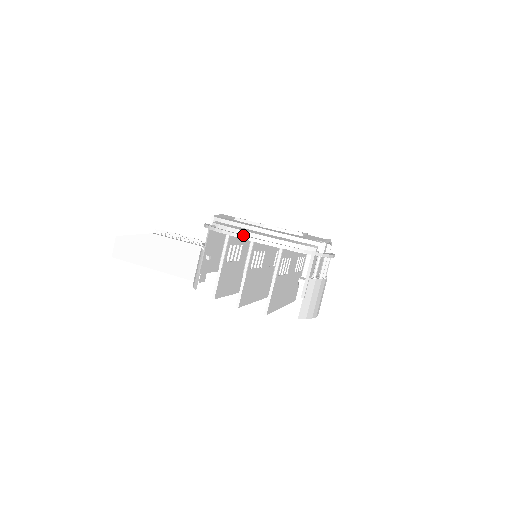
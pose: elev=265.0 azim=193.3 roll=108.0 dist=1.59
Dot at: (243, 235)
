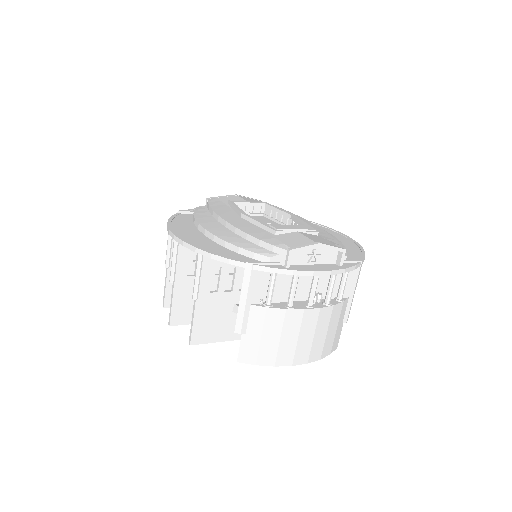
Dot at: (170, 229)
